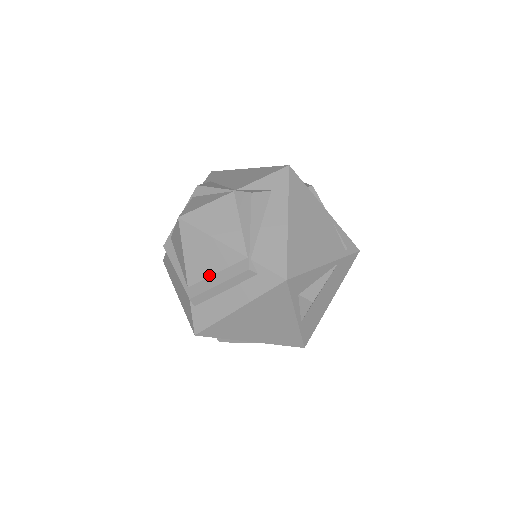
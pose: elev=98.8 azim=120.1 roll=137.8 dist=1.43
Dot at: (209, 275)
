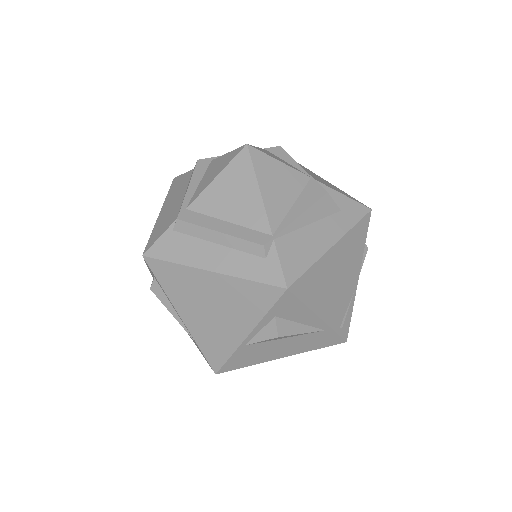
Dot at: (219, 217)
